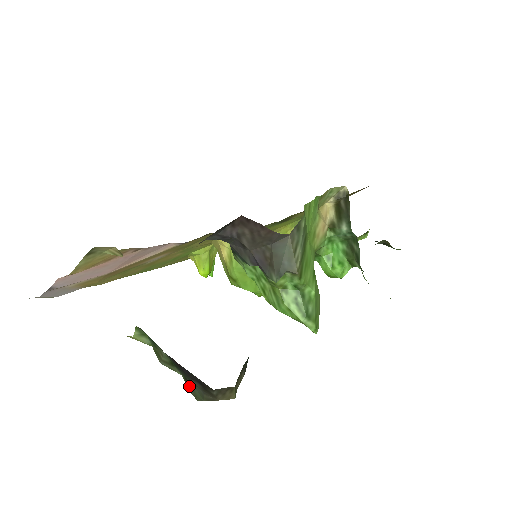
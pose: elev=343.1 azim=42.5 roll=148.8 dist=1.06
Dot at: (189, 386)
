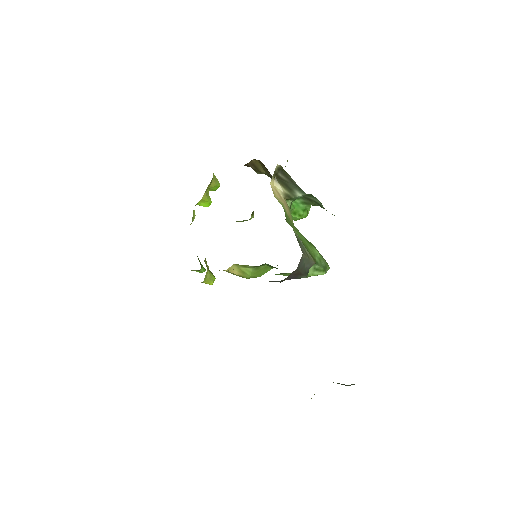
Dot at: occluded
